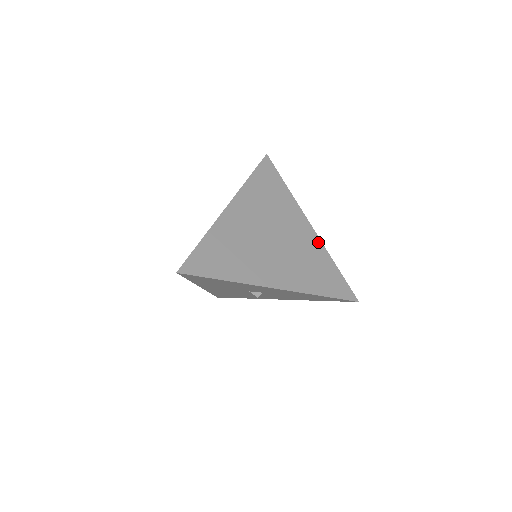
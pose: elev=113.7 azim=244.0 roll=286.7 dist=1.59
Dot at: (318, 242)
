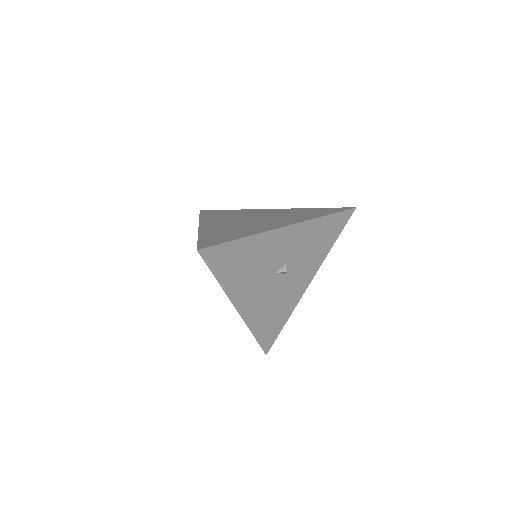
Dot at: (288, 209)
